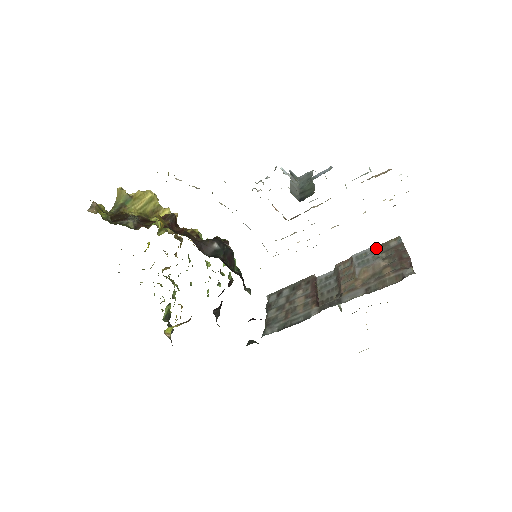
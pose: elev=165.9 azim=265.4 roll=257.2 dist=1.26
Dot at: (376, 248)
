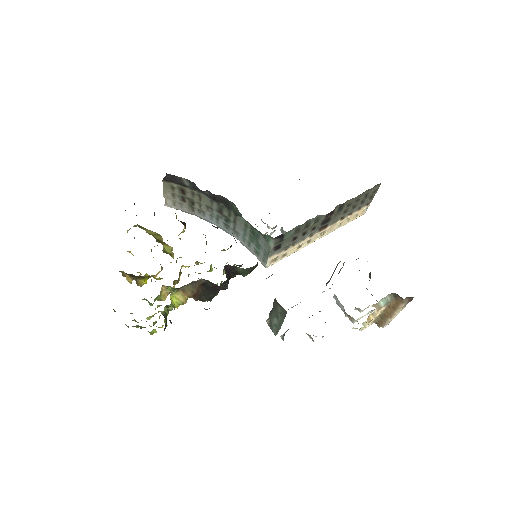
Dot at: occluded
